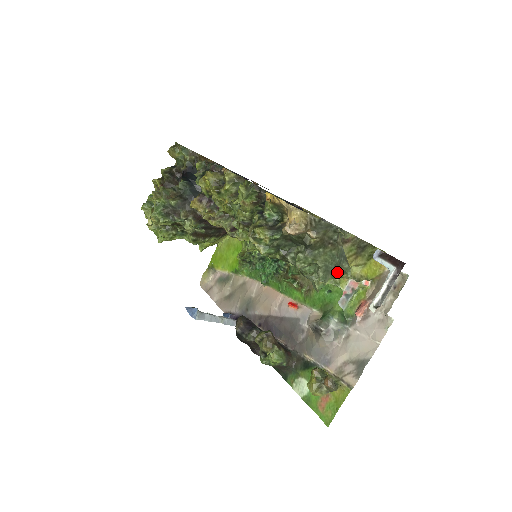
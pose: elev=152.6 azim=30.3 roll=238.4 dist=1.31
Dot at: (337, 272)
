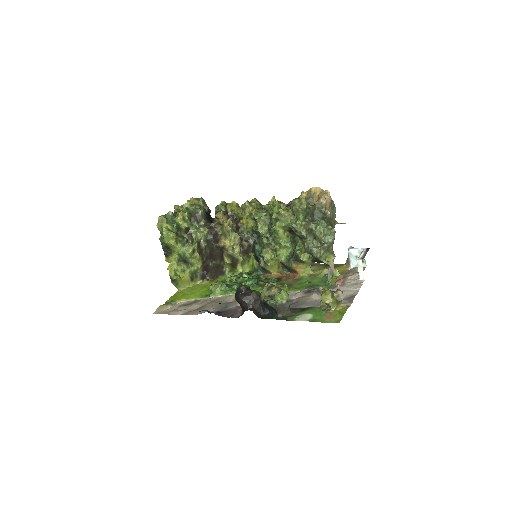
Dot at: (331, 249)
